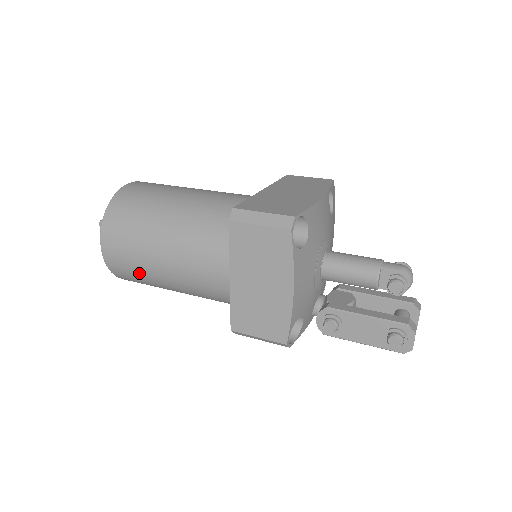
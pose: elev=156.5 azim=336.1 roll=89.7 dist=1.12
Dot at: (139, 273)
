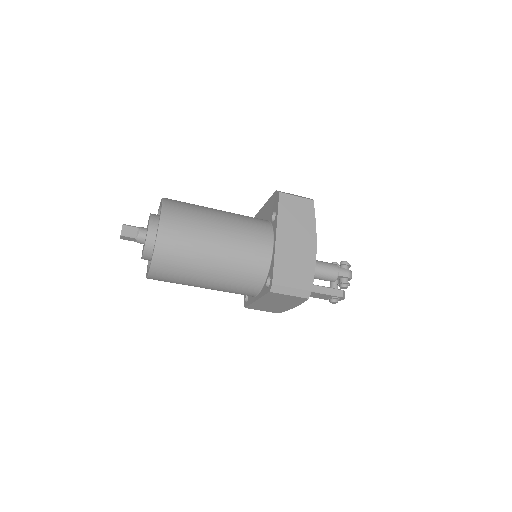
Dot at: occluded
